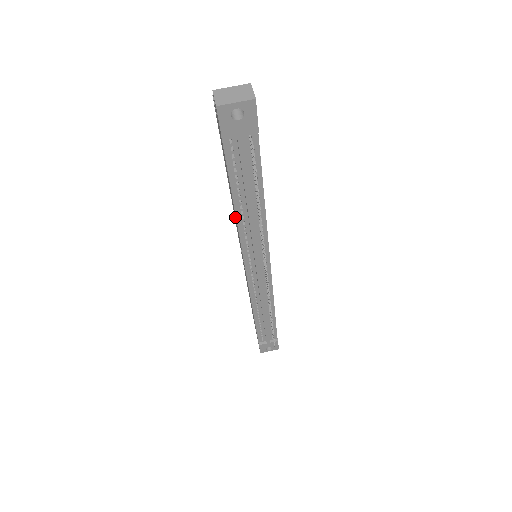
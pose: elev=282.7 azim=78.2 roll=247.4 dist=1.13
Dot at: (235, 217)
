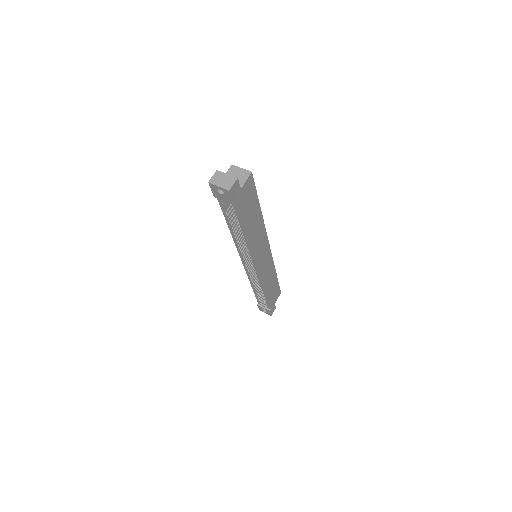
Dot at: occluded
